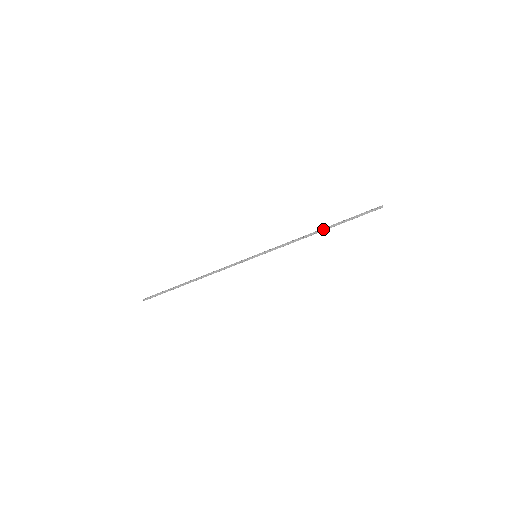
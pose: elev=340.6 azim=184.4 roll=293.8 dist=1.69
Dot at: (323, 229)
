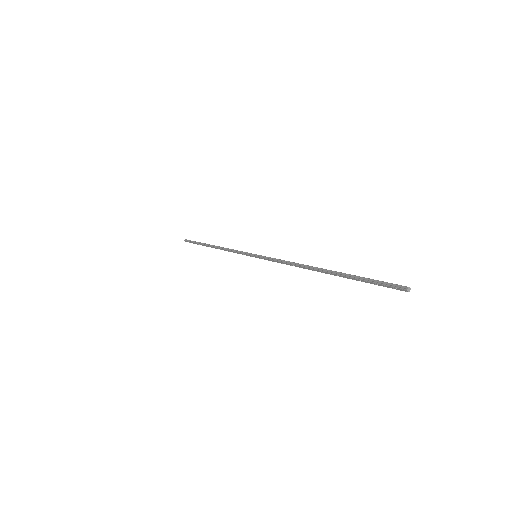
Dot at: (320, 271)
